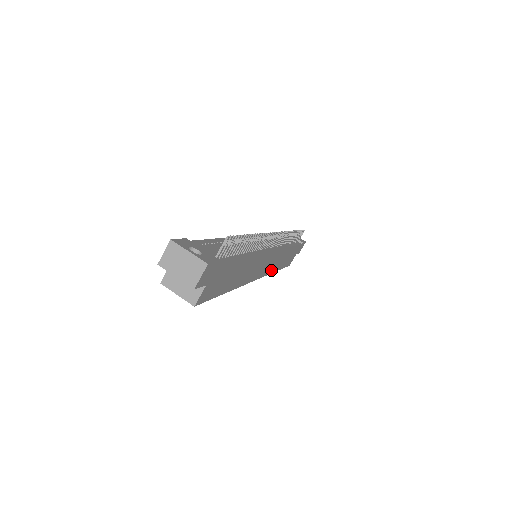
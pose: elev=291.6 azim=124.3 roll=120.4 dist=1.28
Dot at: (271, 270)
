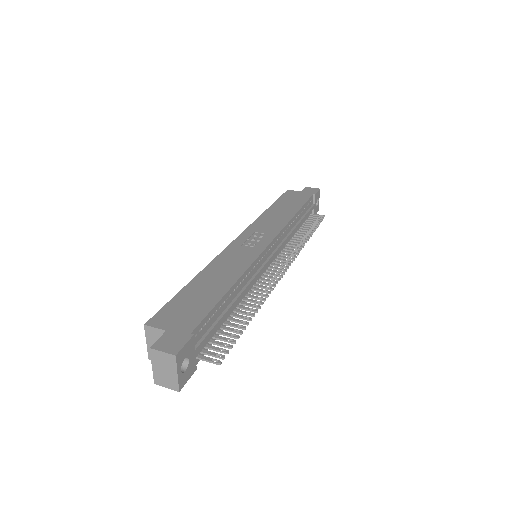
Dot at: occluded
